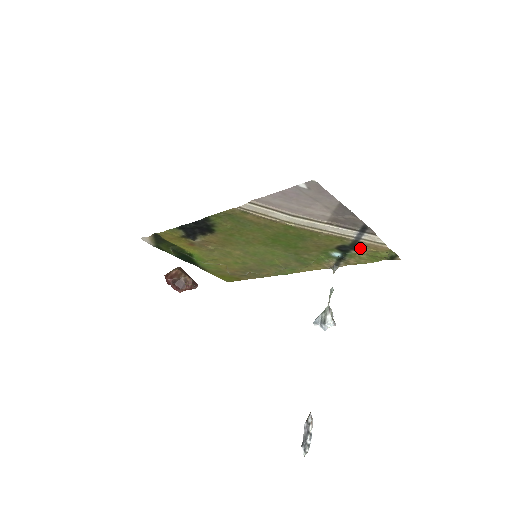
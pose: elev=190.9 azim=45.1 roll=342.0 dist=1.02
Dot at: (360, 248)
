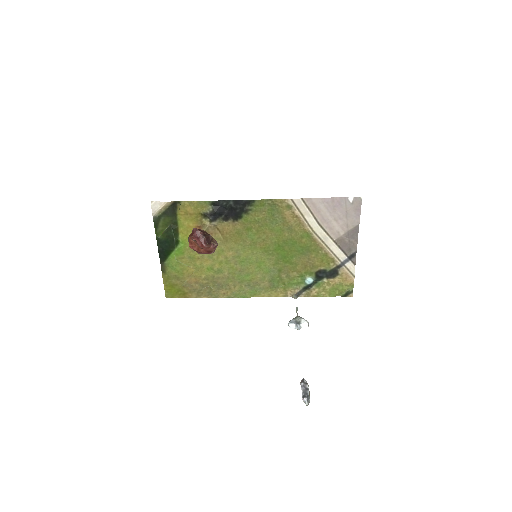
Dot at: (334, 277)
